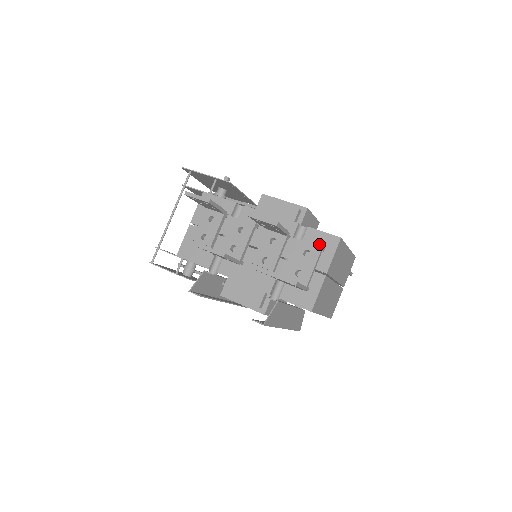
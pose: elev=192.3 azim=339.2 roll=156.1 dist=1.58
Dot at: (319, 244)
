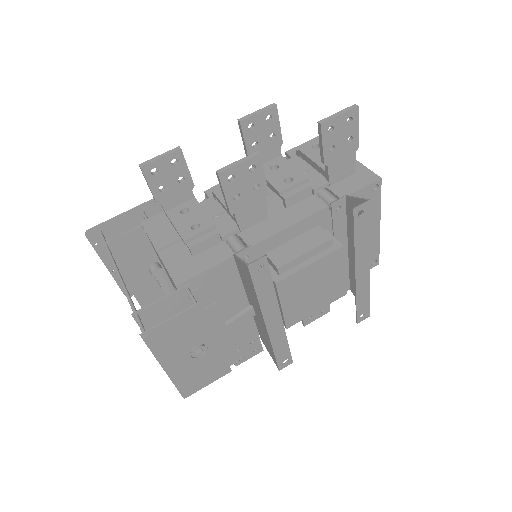
Dot at: occluded
